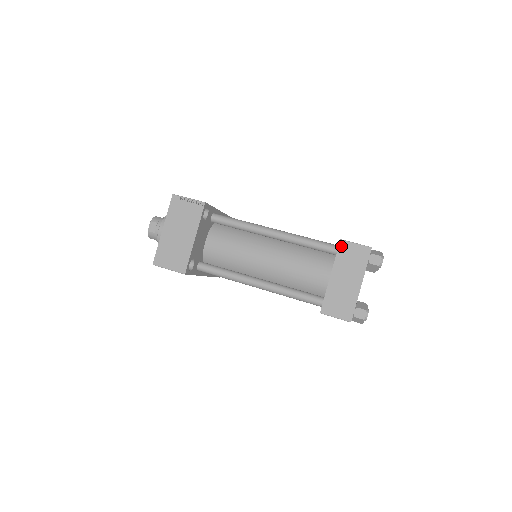
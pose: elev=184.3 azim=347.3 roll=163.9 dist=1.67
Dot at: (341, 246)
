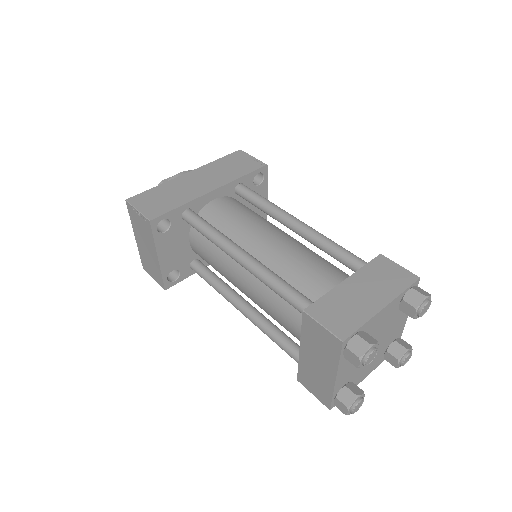
Dot at: (305, 320)
